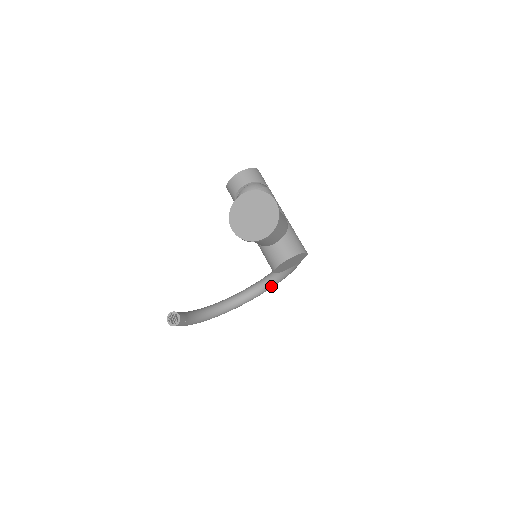
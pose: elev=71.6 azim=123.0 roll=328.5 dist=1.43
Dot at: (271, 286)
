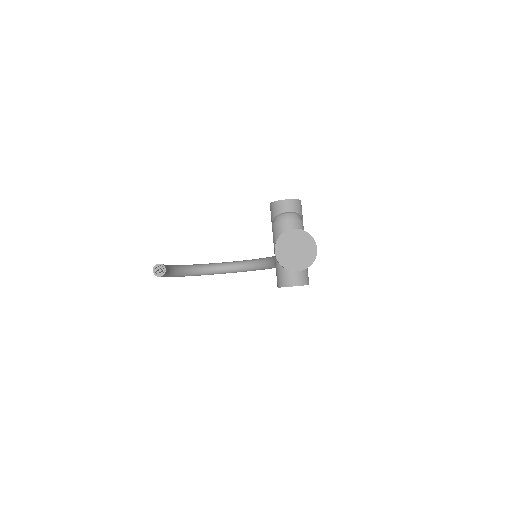
Dot at: (240, 271)
